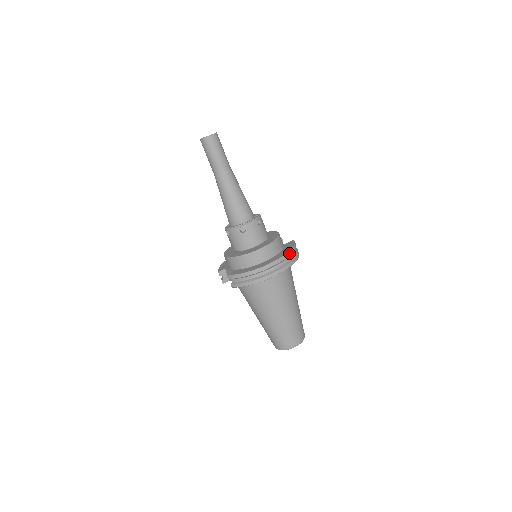
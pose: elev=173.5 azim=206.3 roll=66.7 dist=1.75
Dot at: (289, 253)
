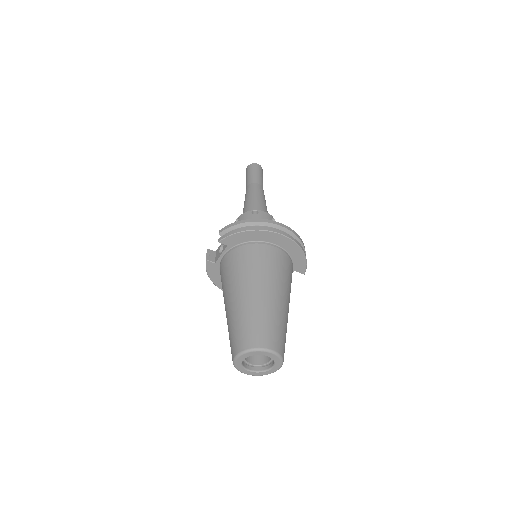
Dot at: (298, 235)
